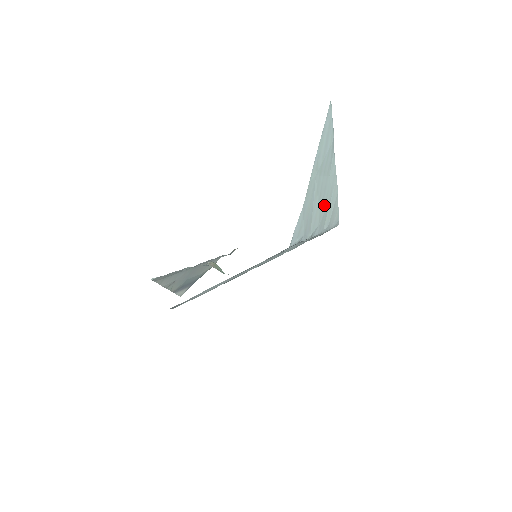
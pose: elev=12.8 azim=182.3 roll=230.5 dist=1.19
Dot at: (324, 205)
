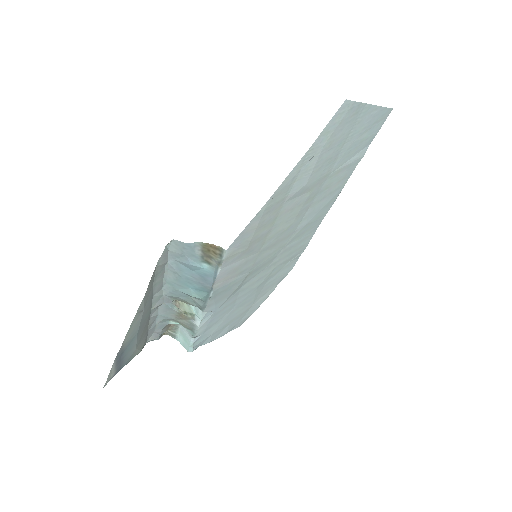
Dot at: occluded
